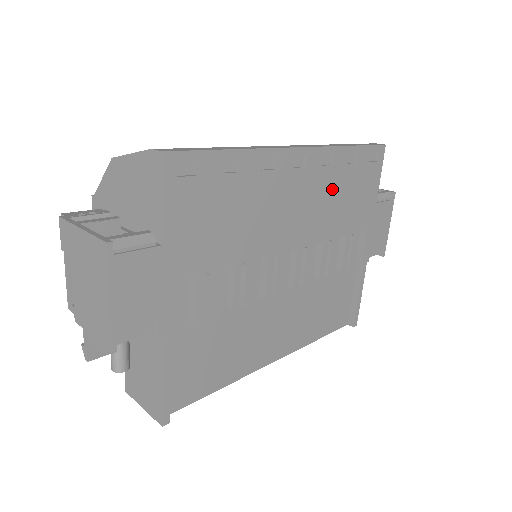
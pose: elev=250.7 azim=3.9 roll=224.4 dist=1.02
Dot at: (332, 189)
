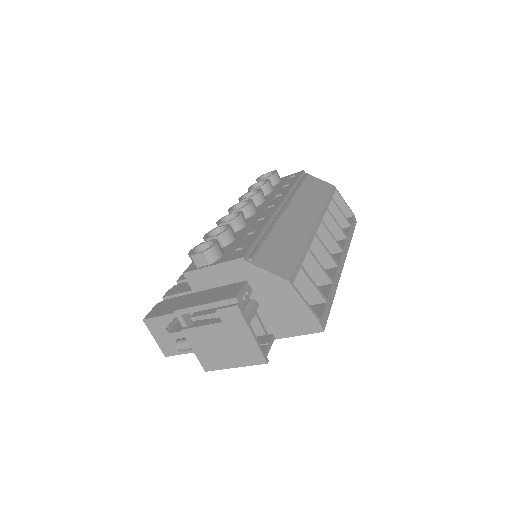
Dot at: occluded
